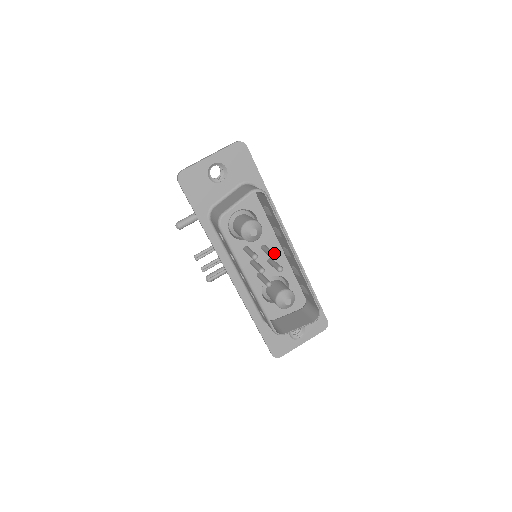
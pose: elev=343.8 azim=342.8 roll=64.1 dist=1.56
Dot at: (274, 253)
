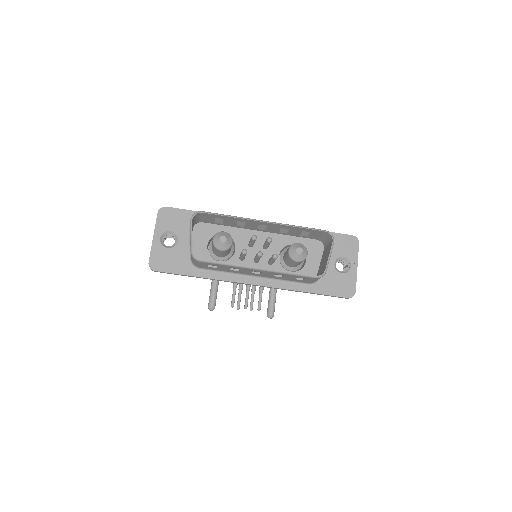
Dot at: (252, 236)
